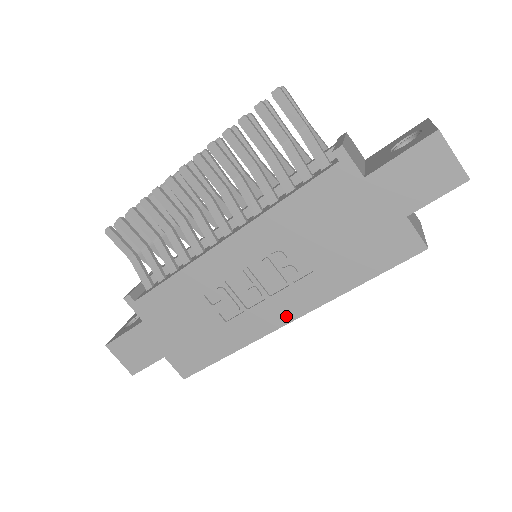
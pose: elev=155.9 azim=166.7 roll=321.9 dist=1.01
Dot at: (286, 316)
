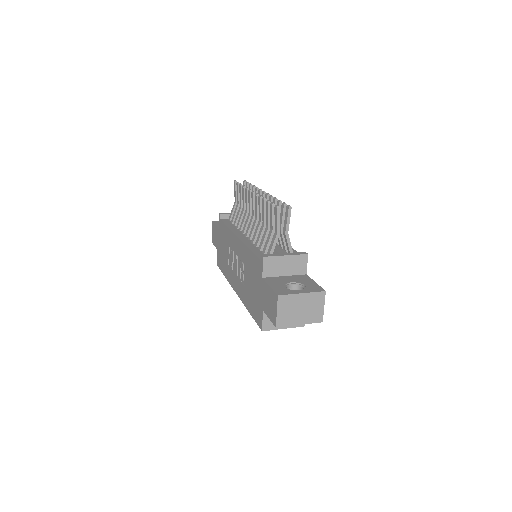
Dot at: (236, 289)
